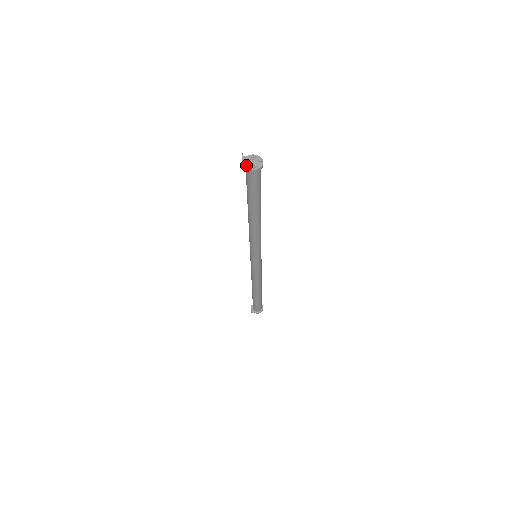
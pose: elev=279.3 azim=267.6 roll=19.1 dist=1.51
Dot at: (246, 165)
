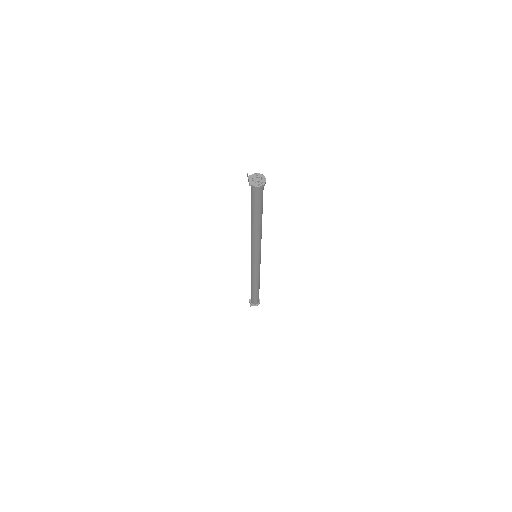
Dot at: (252, 183)
